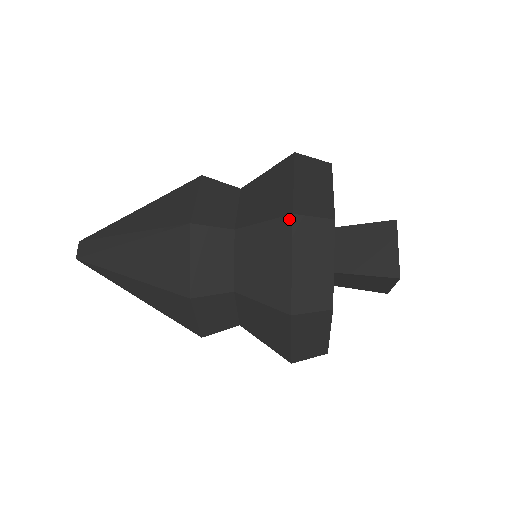
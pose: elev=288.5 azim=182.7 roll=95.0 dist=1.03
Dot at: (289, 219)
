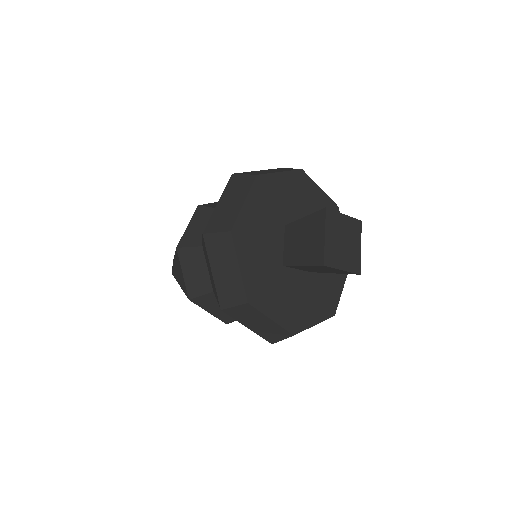
Dot at: (203, 238)
